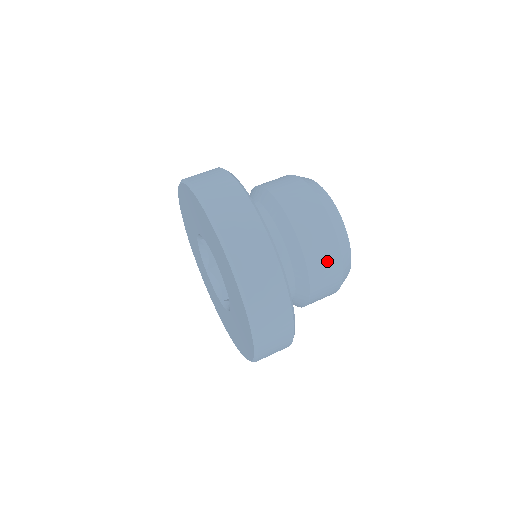
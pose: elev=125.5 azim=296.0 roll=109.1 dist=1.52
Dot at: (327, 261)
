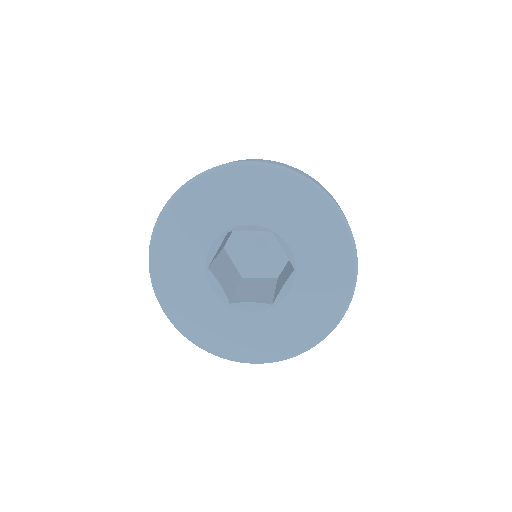
Dot at: occluded
